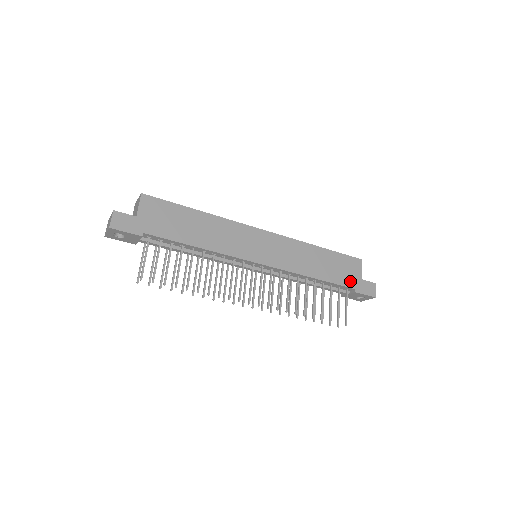
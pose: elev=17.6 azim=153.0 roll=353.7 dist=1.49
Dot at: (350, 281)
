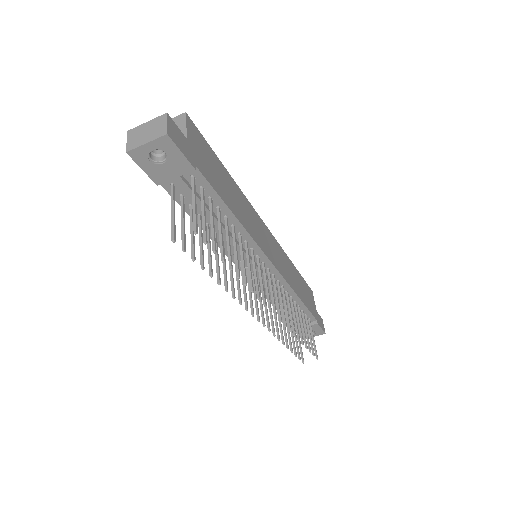
Dot at: (313, 310)
